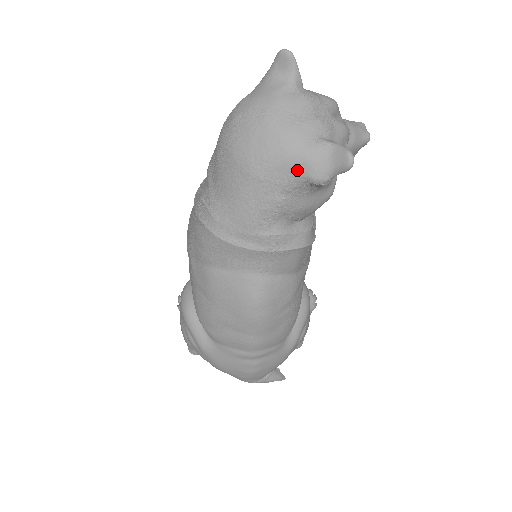
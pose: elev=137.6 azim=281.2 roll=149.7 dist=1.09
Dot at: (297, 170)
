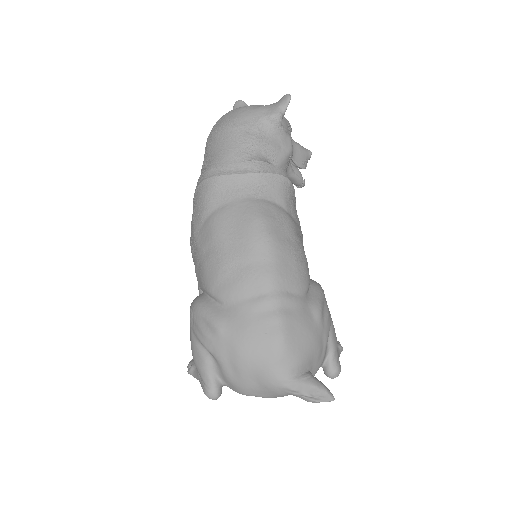
Dot at: (258, 115)
